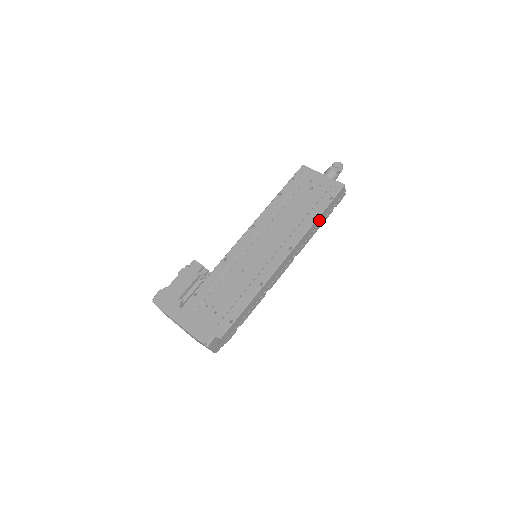
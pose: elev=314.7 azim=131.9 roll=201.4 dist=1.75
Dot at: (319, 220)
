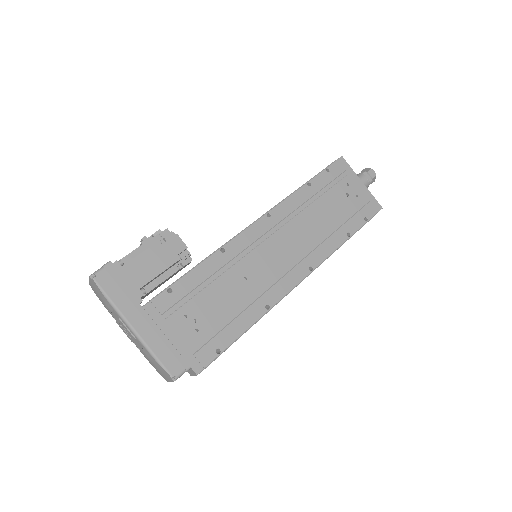
Dot at: occluded
